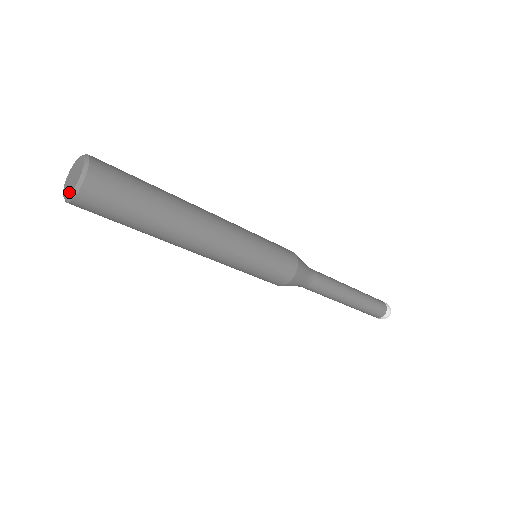
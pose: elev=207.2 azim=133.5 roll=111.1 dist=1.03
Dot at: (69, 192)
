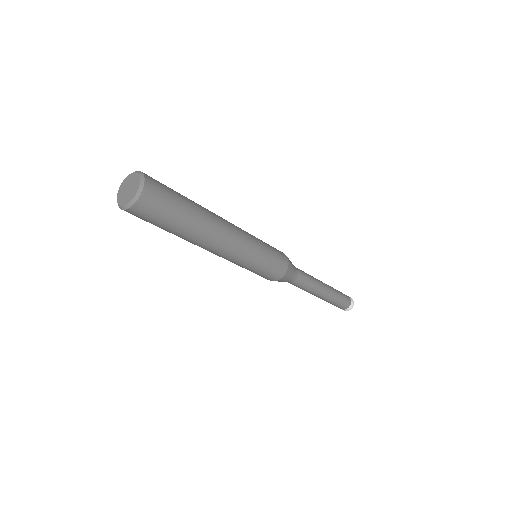
Dot at: (125, 202)
